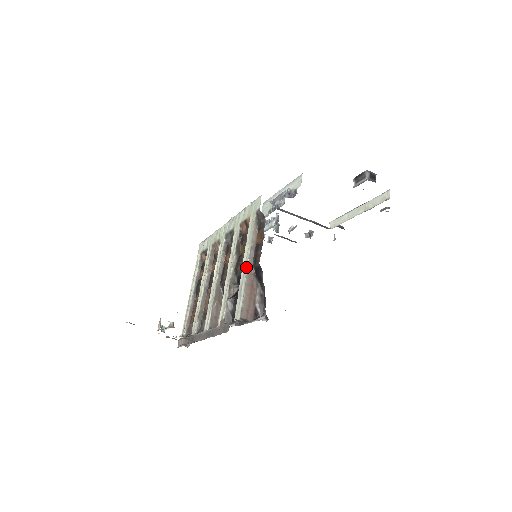
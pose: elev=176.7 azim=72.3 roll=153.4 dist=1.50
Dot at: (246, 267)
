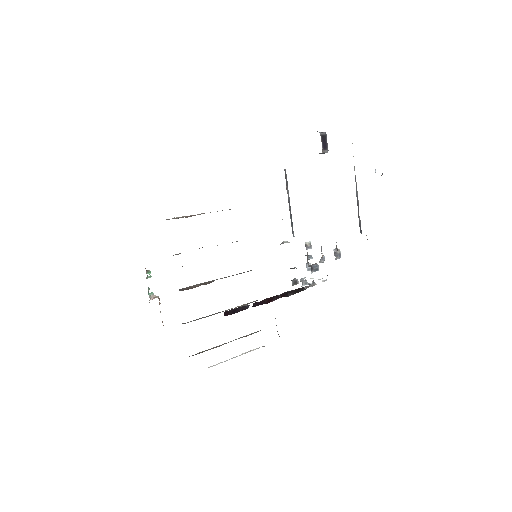
Dot at: occluded
